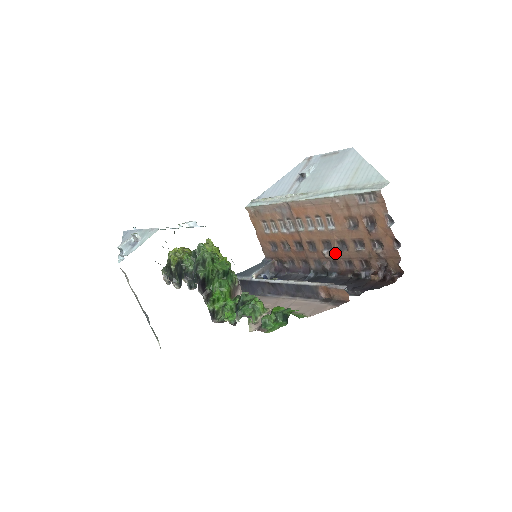
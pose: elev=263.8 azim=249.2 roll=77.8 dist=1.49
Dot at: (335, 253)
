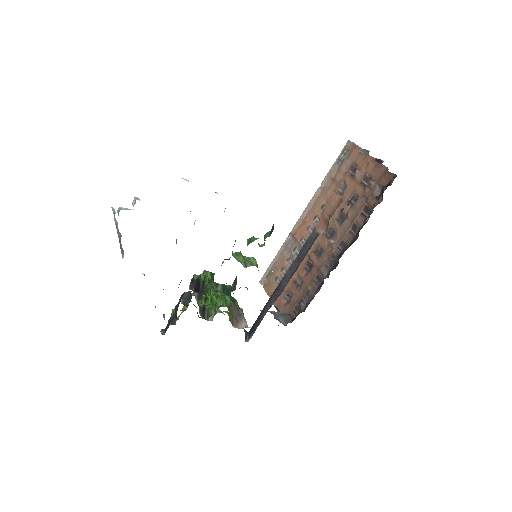
Dot at: (339, 233)
